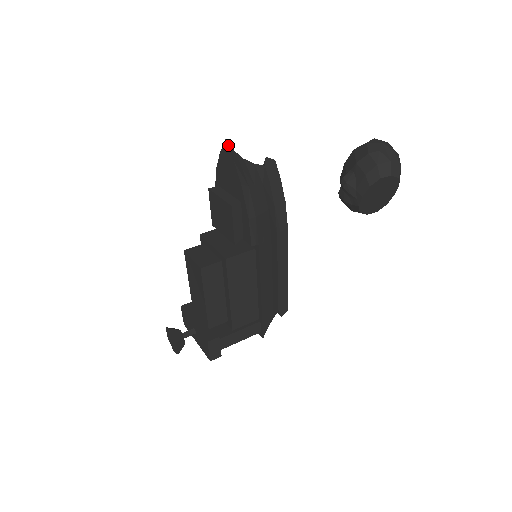
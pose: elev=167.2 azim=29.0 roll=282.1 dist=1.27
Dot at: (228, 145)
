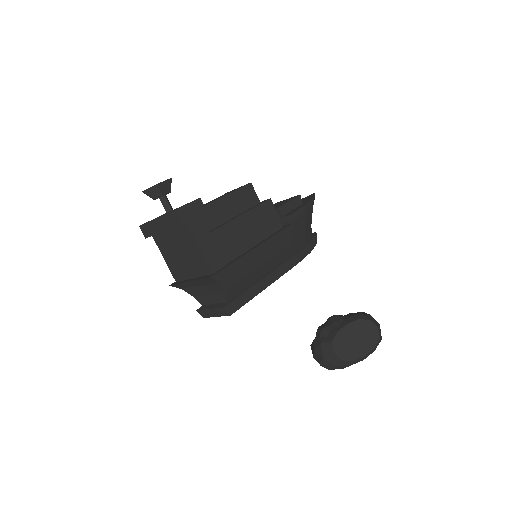
Dot at: occluded
